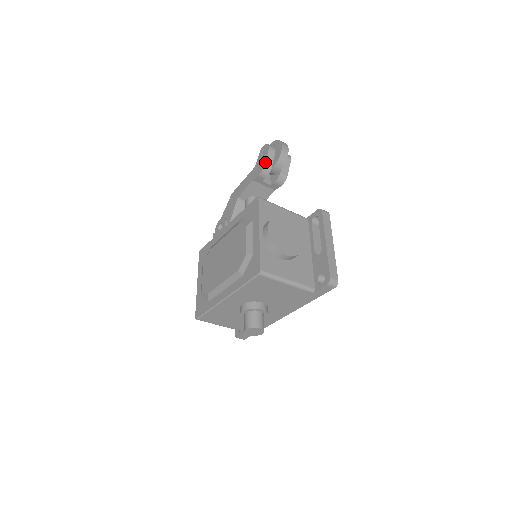
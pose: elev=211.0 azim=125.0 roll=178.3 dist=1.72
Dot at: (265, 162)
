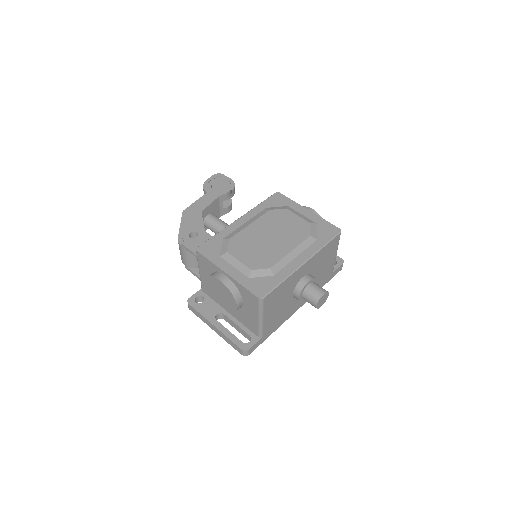
Dot at: (230, 184)
